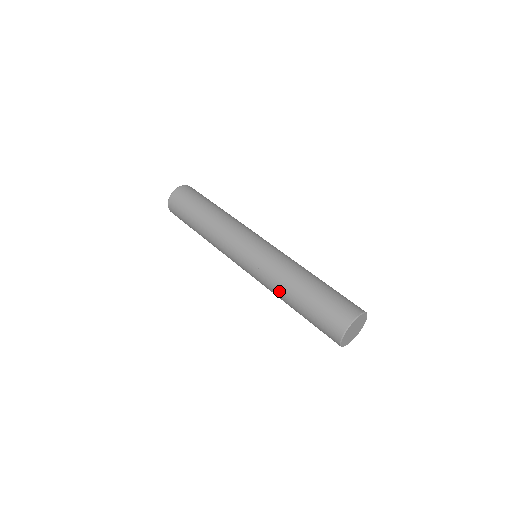
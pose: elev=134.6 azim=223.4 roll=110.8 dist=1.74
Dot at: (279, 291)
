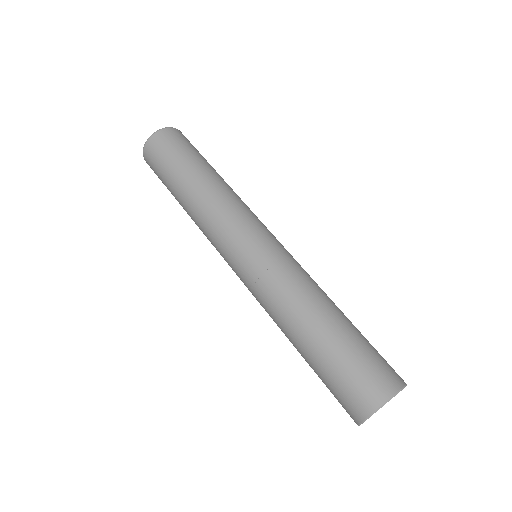
Dot at: occluded
